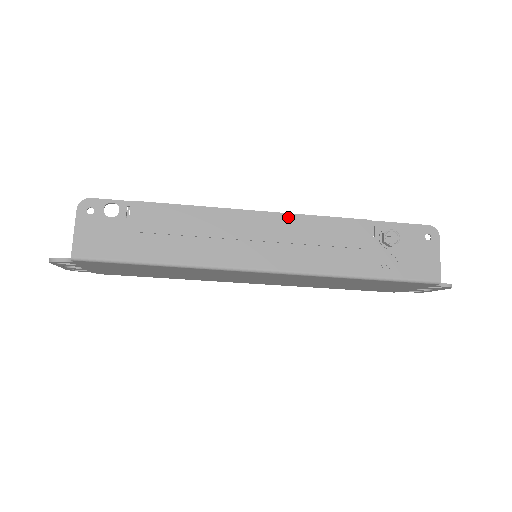
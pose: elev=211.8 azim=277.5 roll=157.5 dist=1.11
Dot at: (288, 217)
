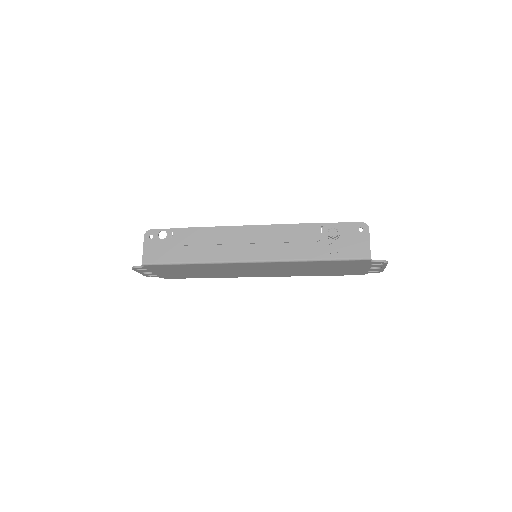
Dot at: (265, 227)
